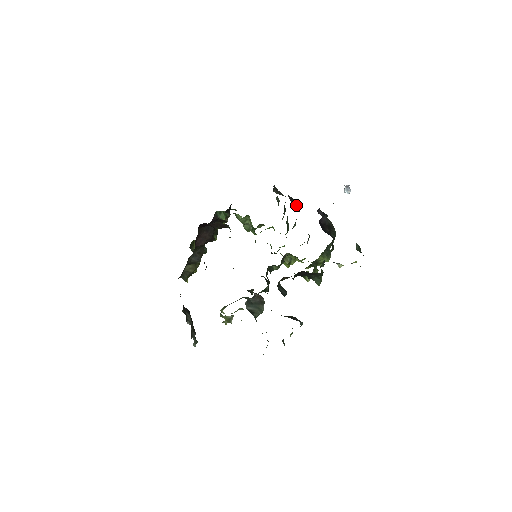
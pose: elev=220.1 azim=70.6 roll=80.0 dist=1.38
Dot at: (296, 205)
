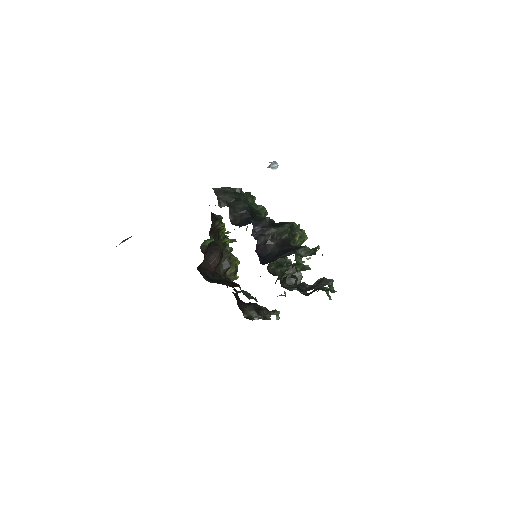
Dot at: (244, 213)
